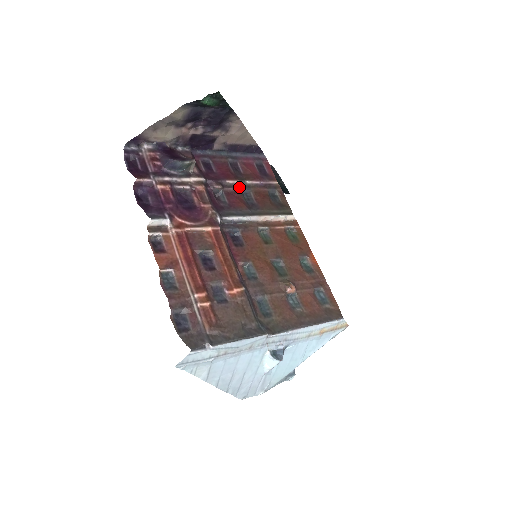
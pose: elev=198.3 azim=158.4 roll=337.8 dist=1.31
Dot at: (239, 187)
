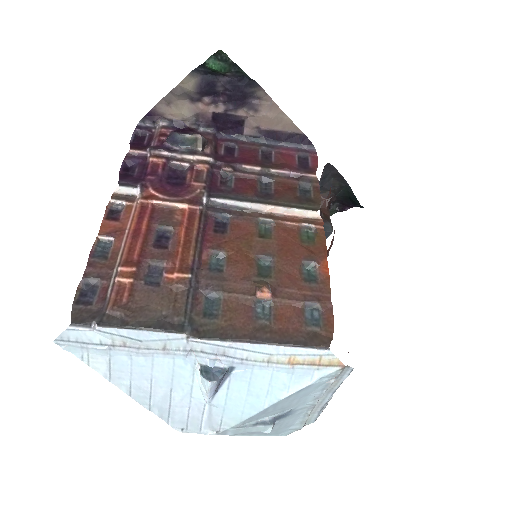
Dot at: (258, 174)
